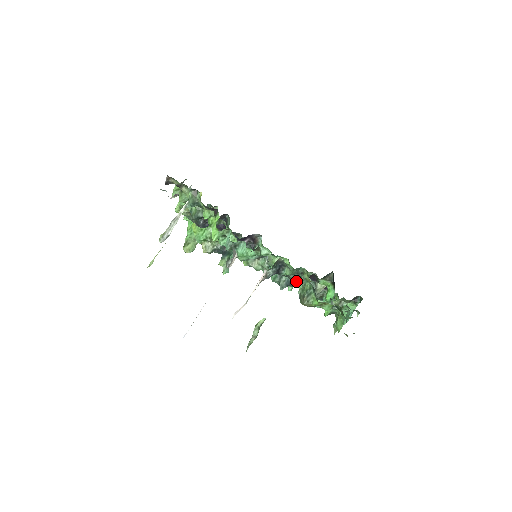
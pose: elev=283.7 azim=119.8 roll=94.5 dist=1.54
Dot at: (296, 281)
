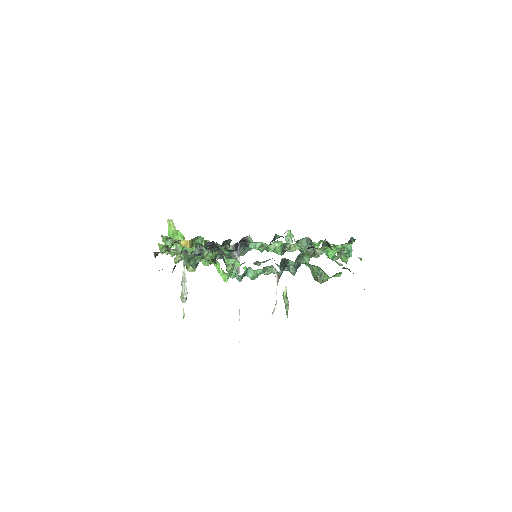
Dot at: (301, 262)
